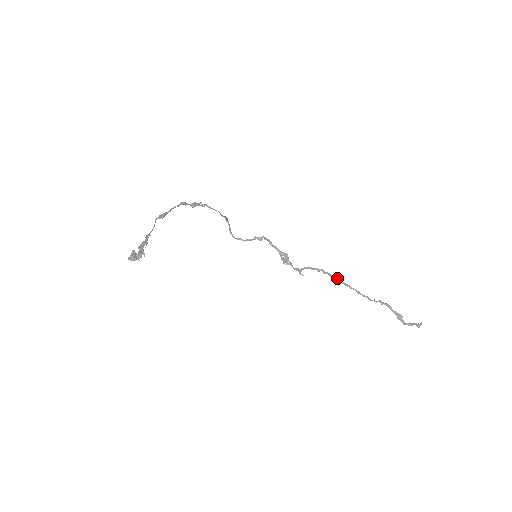
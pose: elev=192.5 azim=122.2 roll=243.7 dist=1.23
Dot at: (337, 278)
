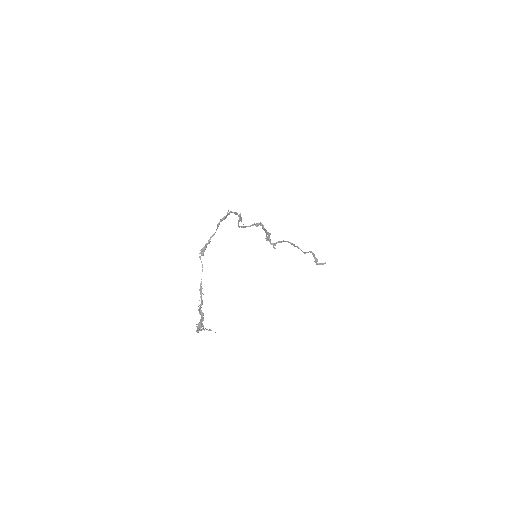
Dot at: (294, 245)
